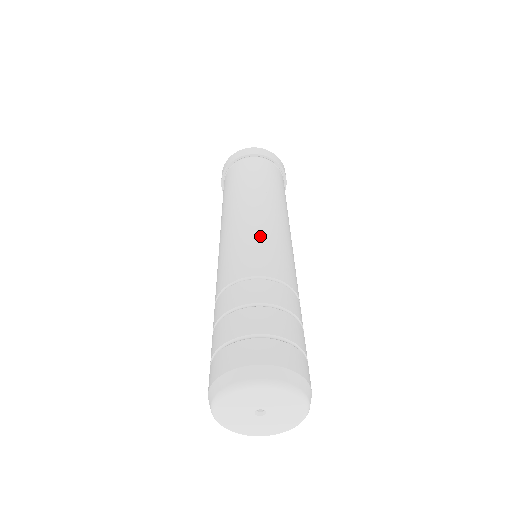
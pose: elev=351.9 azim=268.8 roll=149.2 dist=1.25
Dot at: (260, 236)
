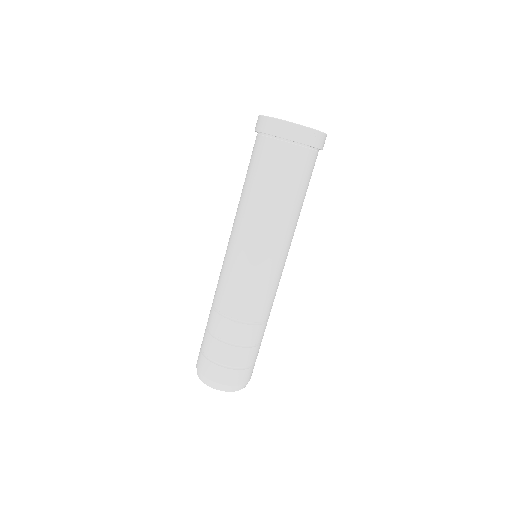
Dot at: (229, 268)
